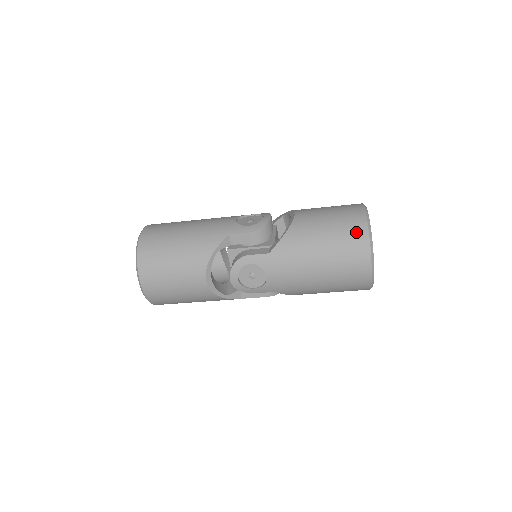
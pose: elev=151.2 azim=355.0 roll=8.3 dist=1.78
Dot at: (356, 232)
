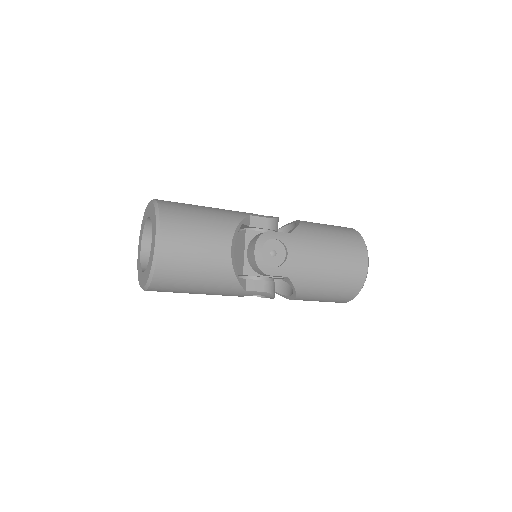
Dot at: (353, 234)
